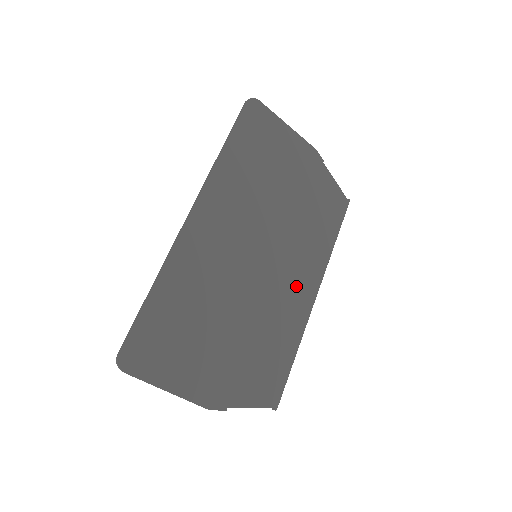
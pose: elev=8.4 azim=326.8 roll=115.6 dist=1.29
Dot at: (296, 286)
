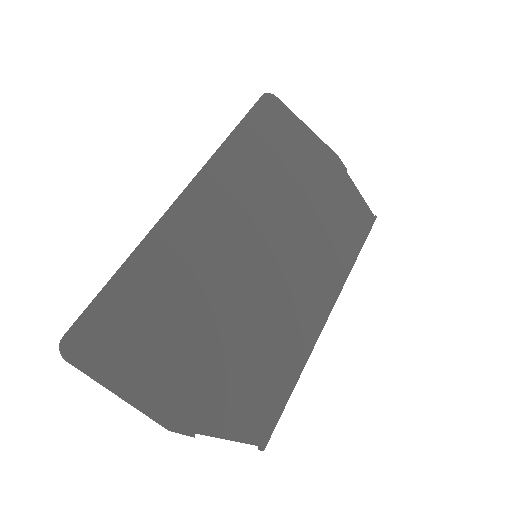
Dot at: (303, 299)
